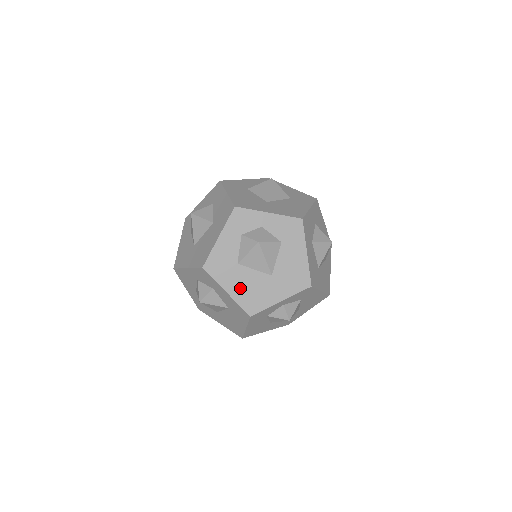
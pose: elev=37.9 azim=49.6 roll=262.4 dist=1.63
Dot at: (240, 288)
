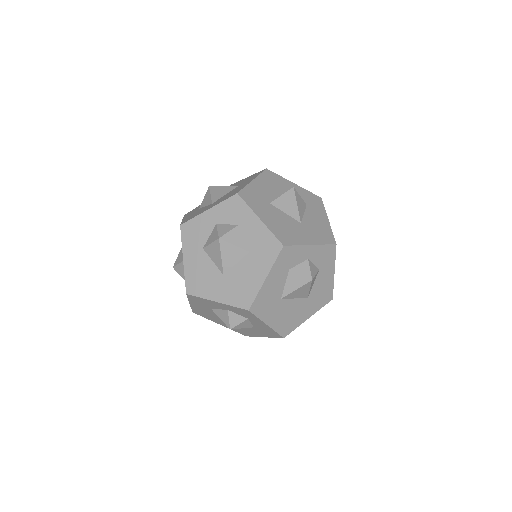
Dot at: (273, 221)
